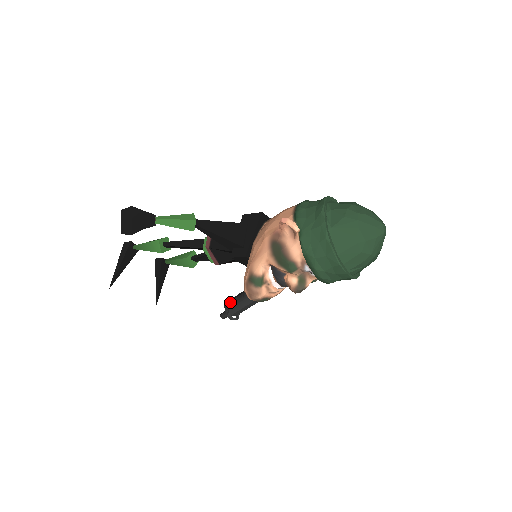
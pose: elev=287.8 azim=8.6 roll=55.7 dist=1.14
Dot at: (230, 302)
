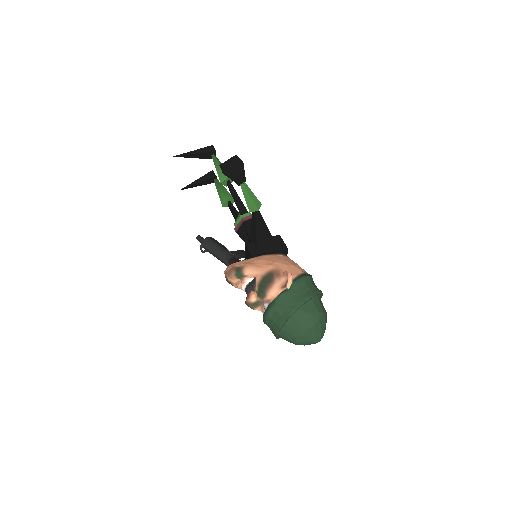
Dot at: (212, 241)
